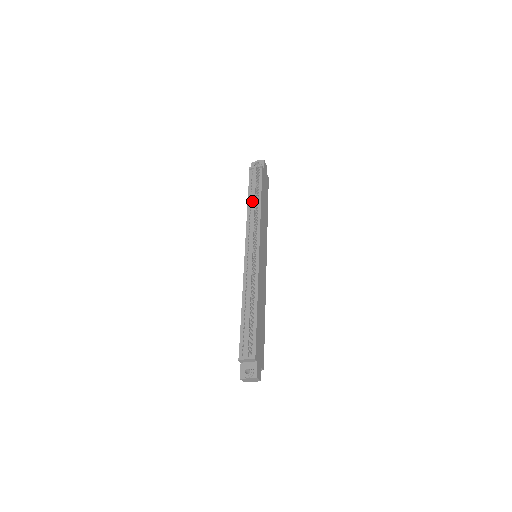
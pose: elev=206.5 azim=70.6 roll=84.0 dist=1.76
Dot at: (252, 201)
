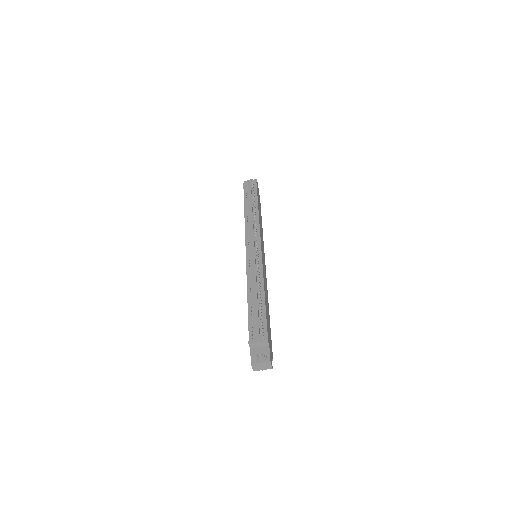
Dot at: (249, 208)
